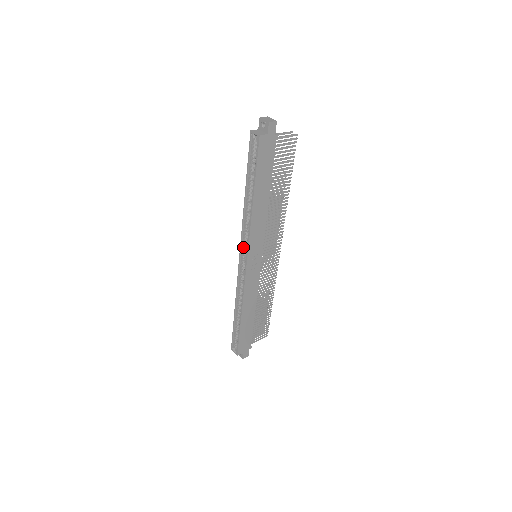
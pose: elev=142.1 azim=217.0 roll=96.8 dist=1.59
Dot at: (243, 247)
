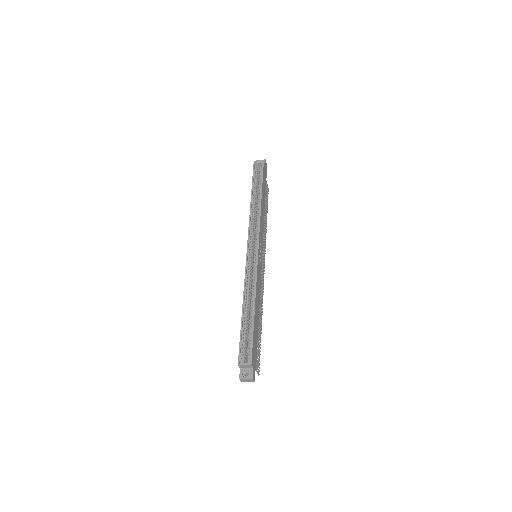
Dot at: (251, 238)
